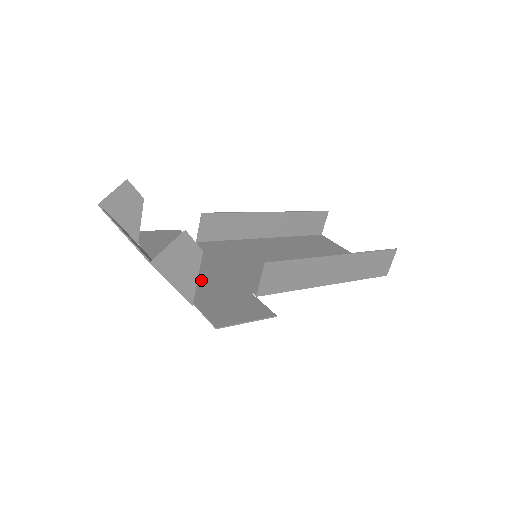
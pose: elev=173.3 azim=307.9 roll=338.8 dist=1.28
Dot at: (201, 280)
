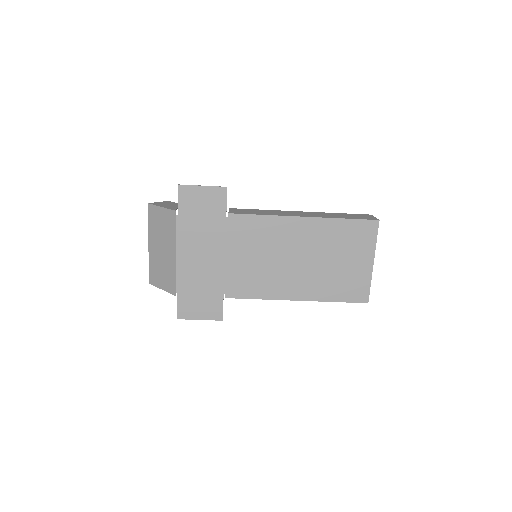
Dot at: (198, 240)
